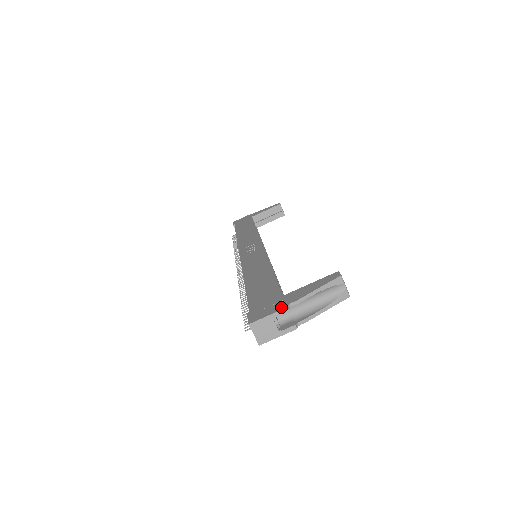
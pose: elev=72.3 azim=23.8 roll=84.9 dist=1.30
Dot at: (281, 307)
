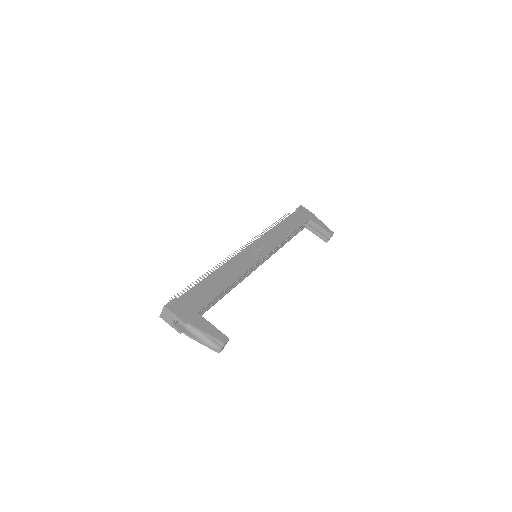
Dot at: (185, 319)
